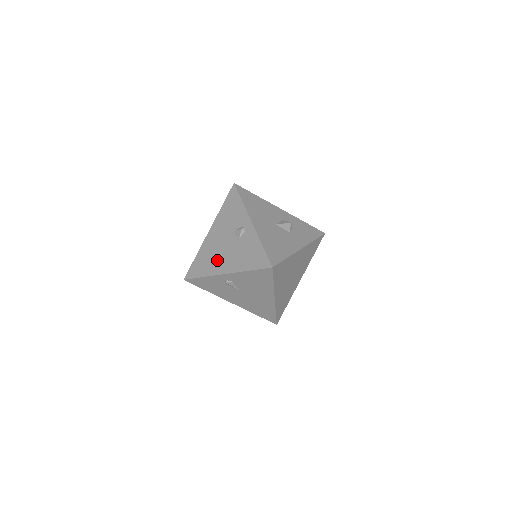
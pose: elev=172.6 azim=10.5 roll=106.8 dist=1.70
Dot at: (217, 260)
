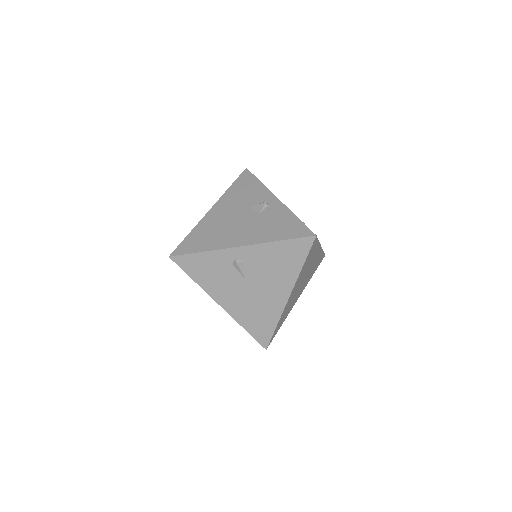
Dot at: (227, 234)
